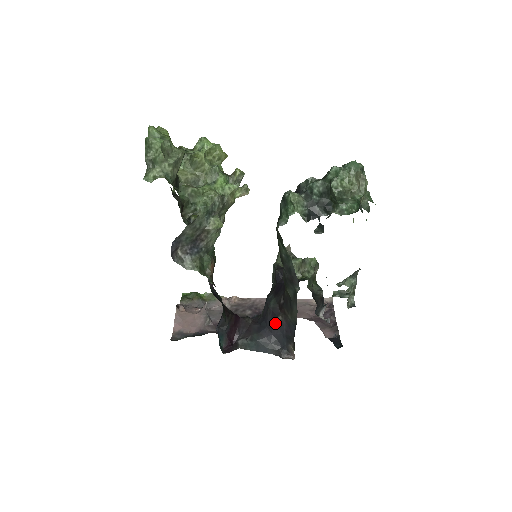
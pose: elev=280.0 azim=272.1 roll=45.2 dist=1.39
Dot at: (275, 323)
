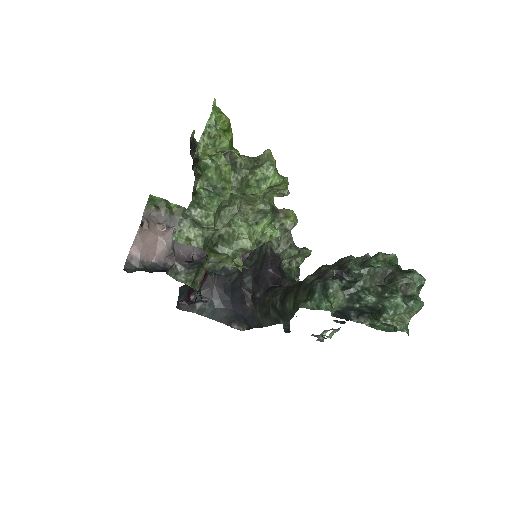
Dot at: (241, 304)
